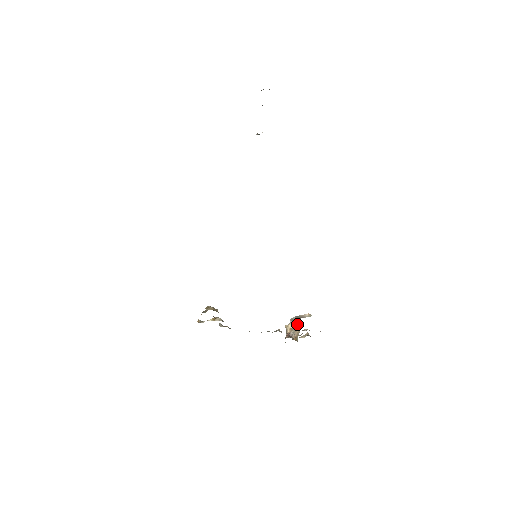
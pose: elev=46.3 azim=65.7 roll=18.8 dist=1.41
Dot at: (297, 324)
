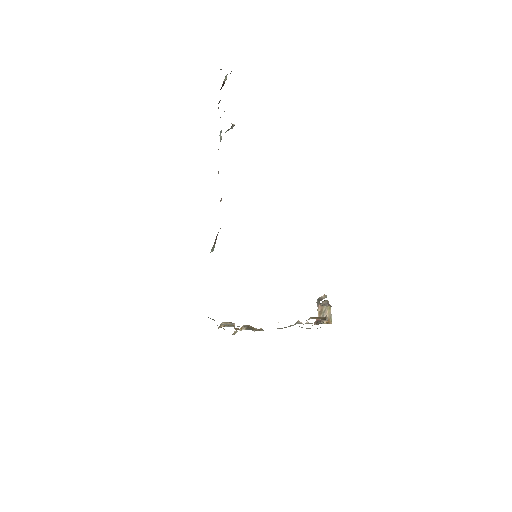
Dot at: (323, 306)
